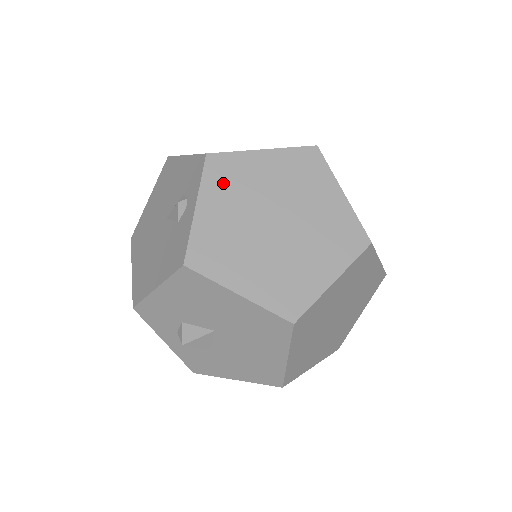
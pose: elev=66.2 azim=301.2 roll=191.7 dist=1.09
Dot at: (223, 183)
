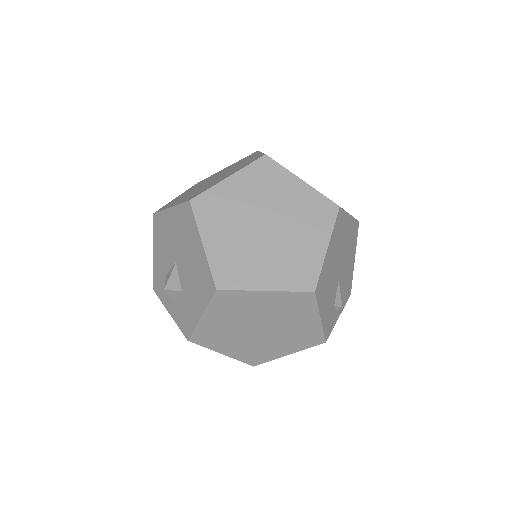
Dot at: occluded
